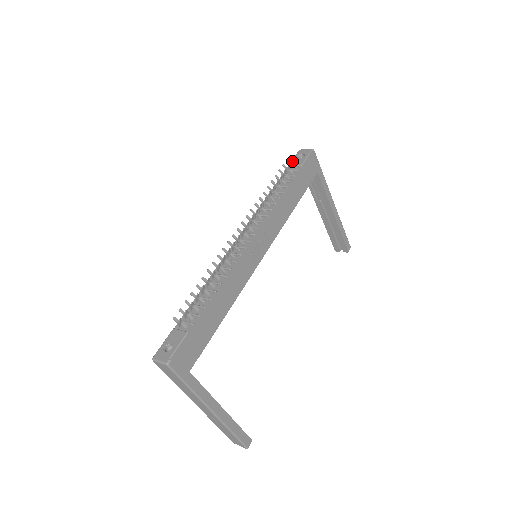
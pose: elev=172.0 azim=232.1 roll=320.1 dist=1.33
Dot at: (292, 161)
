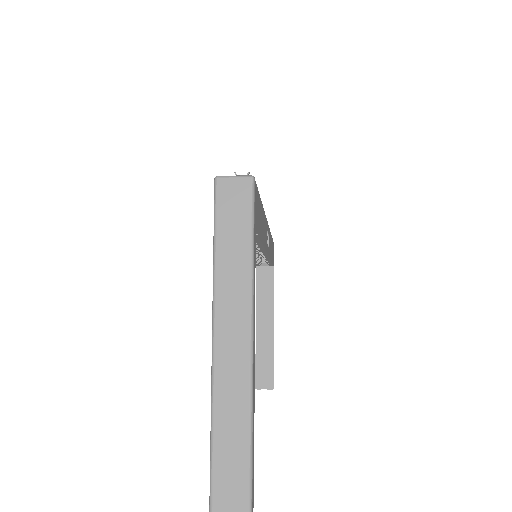
Dot at: occluded
